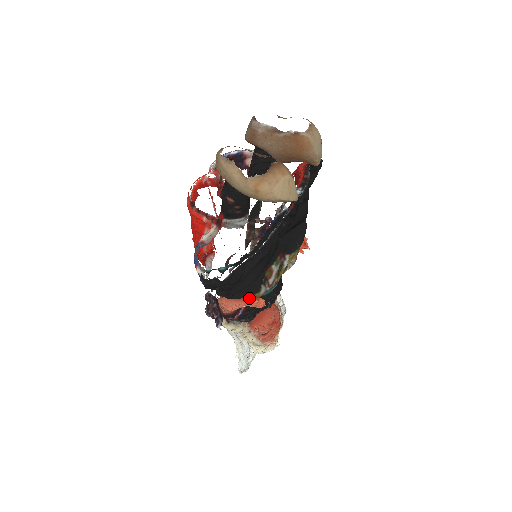
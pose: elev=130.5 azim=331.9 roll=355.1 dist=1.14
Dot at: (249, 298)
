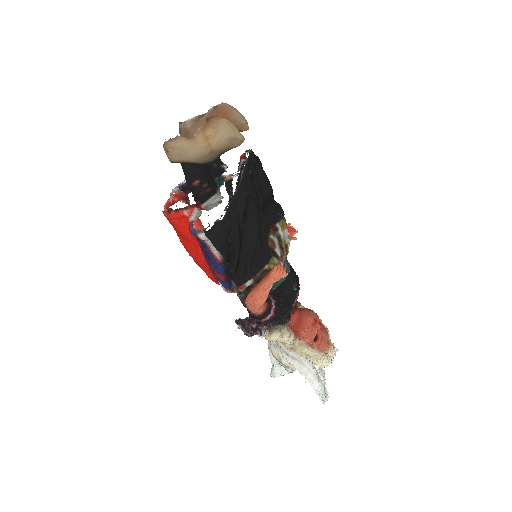
Dot at: (268, 272)
